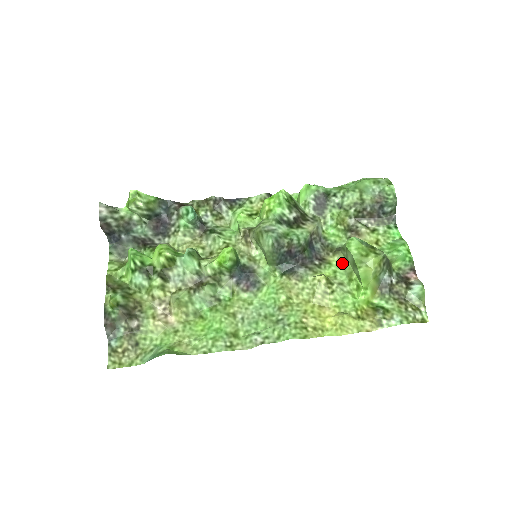
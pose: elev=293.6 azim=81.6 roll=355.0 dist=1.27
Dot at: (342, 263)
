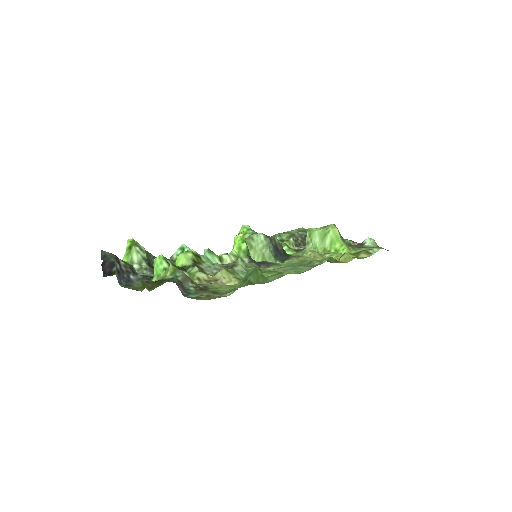
Dot at: occluded
